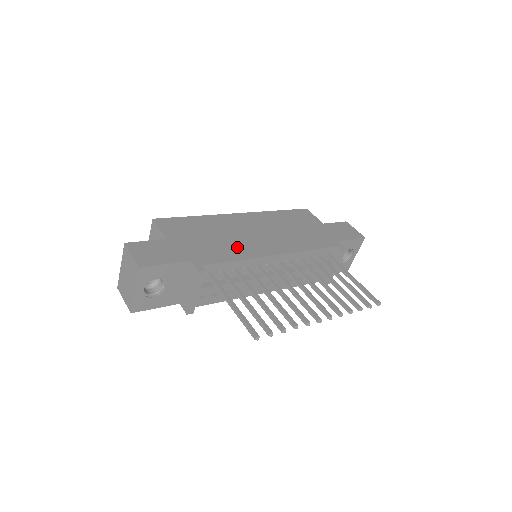
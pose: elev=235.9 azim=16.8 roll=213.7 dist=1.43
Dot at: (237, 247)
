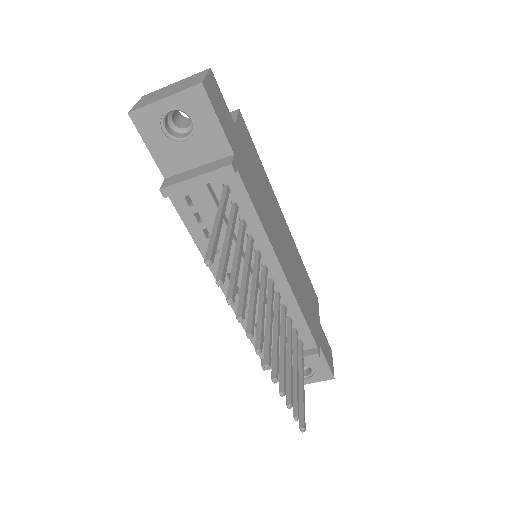
Dot at: (266, 215)
